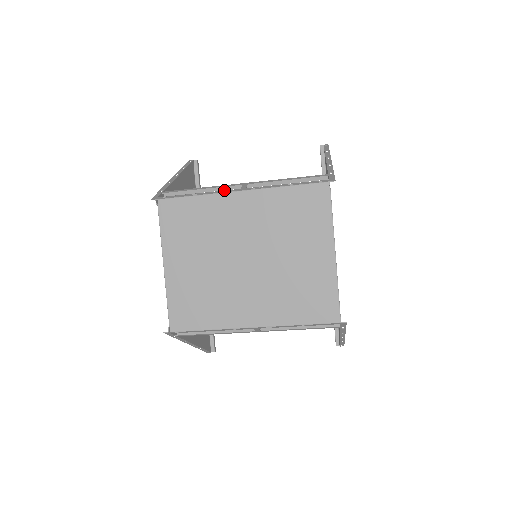
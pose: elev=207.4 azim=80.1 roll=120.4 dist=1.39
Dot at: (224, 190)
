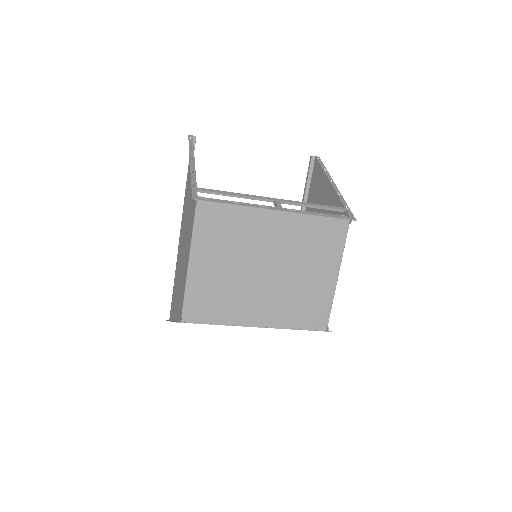
Dot at: (263, 205)
